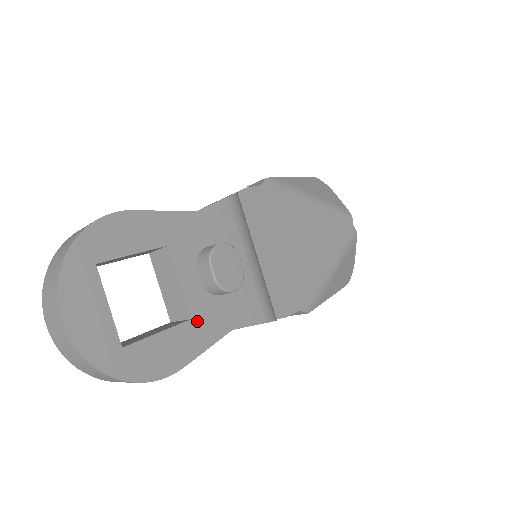
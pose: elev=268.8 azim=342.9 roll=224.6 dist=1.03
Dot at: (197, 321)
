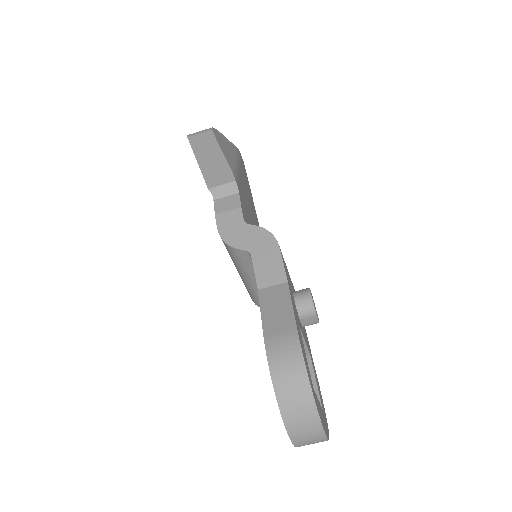
Dot at: (309, 351)
